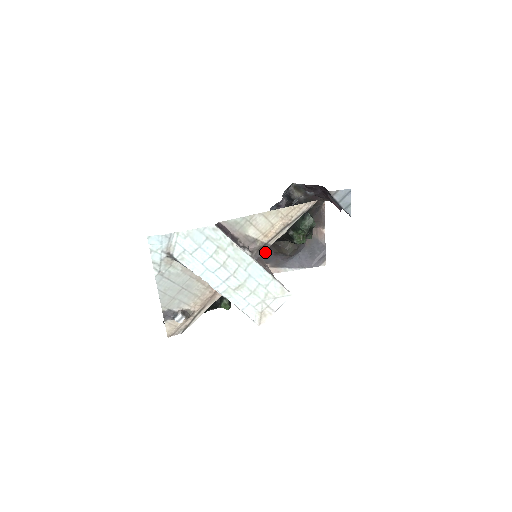
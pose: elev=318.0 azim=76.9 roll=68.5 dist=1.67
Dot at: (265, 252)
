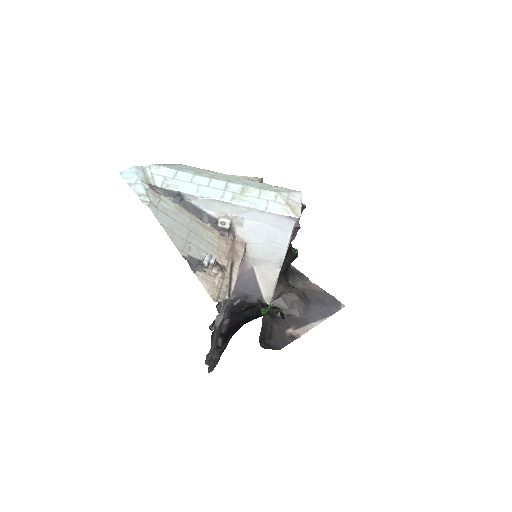
Dot at: (277, 319)
